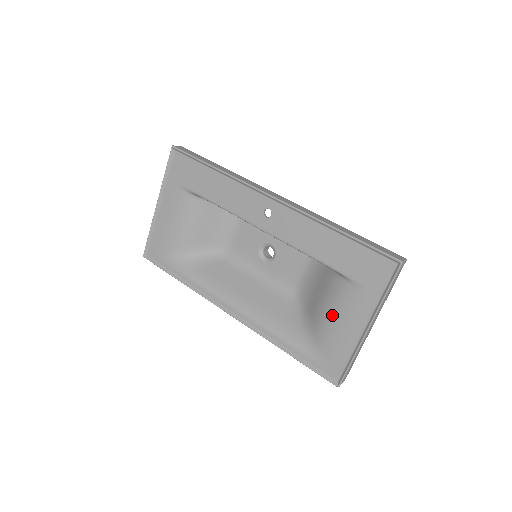
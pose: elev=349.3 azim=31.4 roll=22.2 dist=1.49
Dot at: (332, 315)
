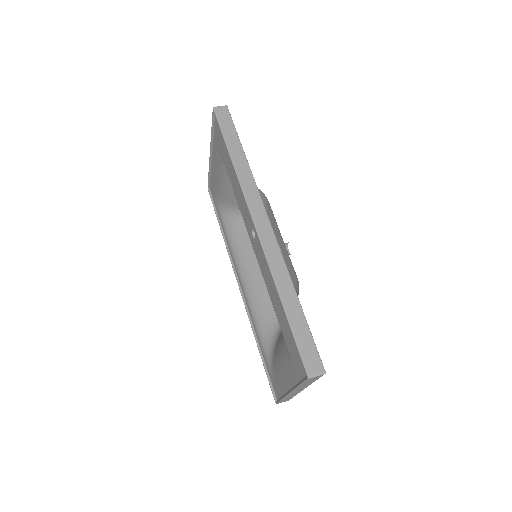
Dot at: (279, 355)
